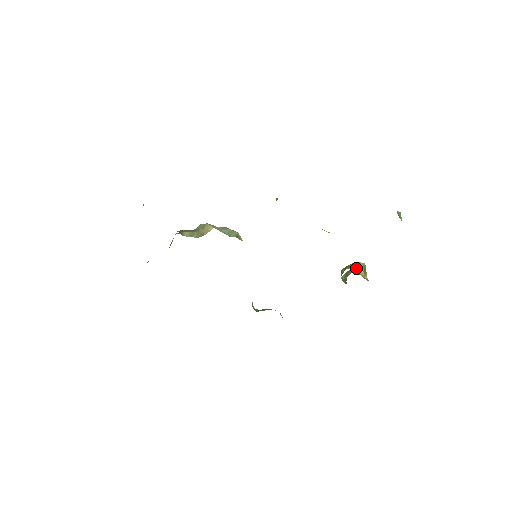
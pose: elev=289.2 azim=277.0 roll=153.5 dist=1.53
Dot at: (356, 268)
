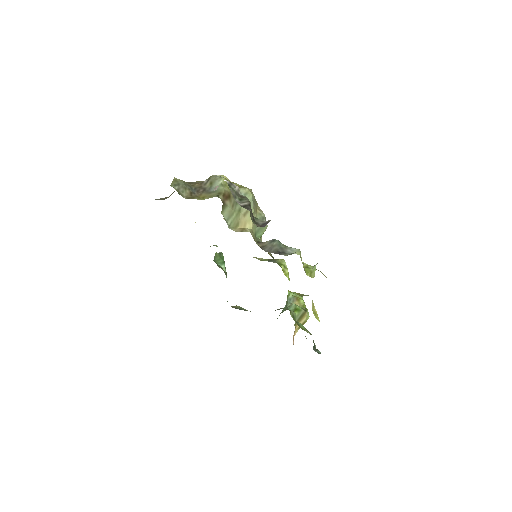
Dot at: (300, 318)
